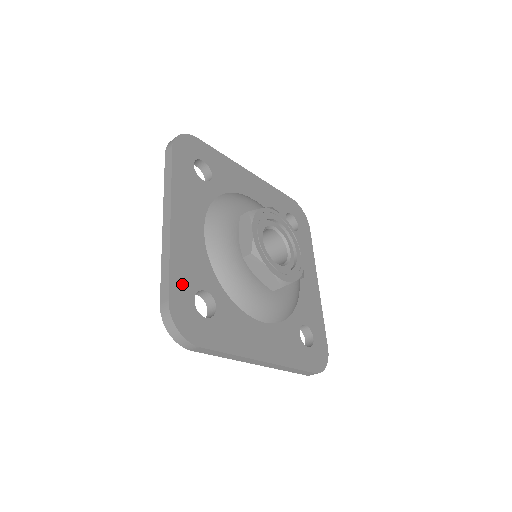
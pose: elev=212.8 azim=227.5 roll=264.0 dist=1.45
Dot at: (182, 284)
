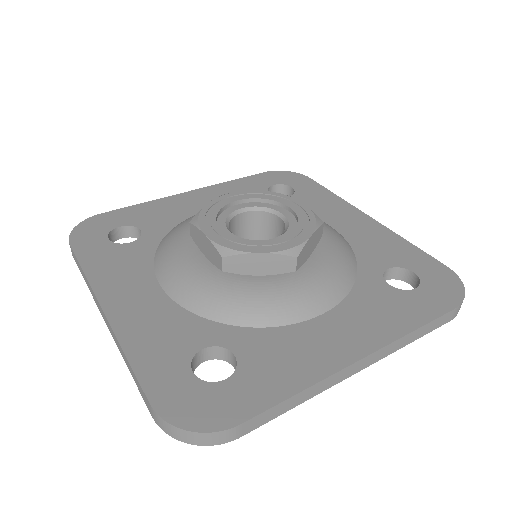
Dot at: (162, 369)
